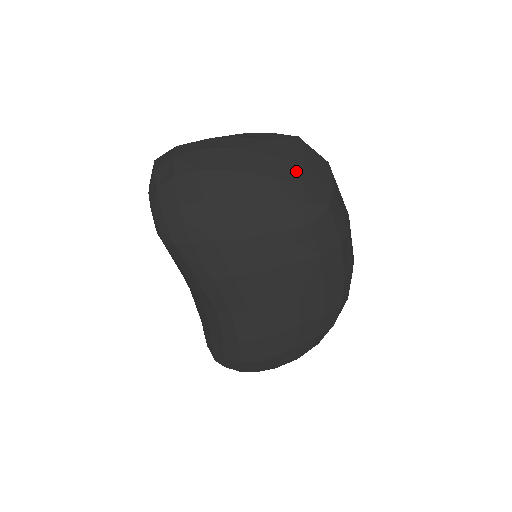
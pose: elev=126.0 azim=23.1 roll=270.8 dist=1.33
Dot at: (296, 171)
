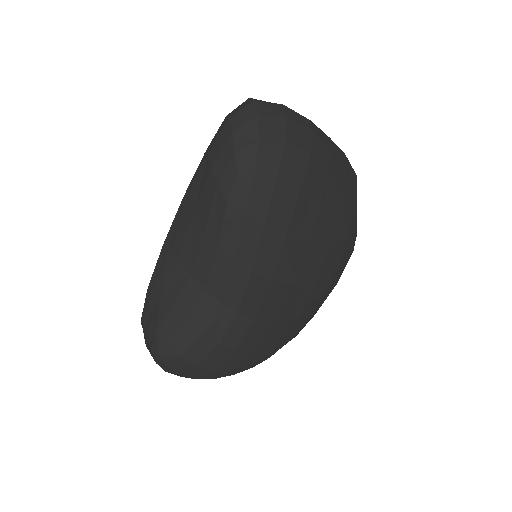
Dot at: (354, 204)
